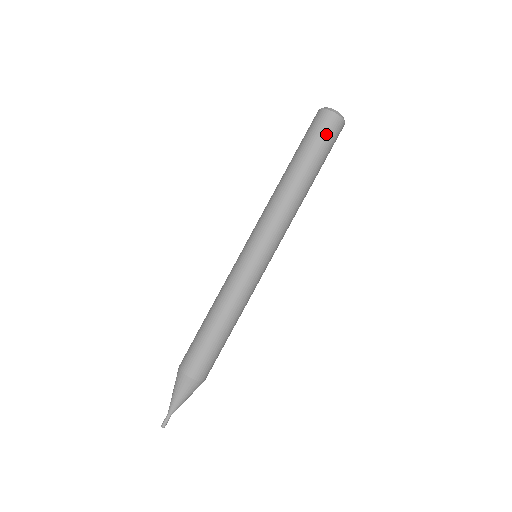
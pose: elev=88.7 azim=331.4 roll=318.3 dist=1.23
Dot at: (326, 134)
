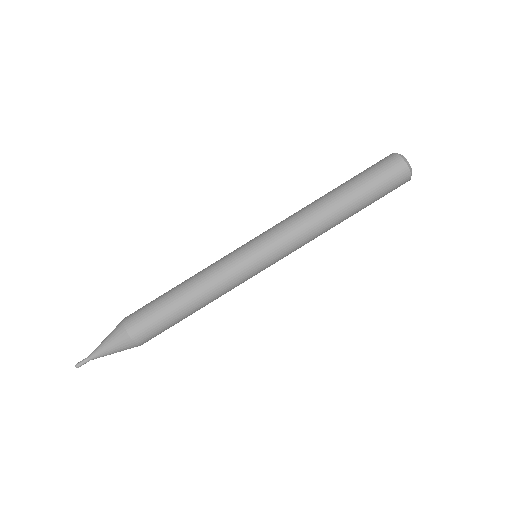
Dot at: (378, 167)
